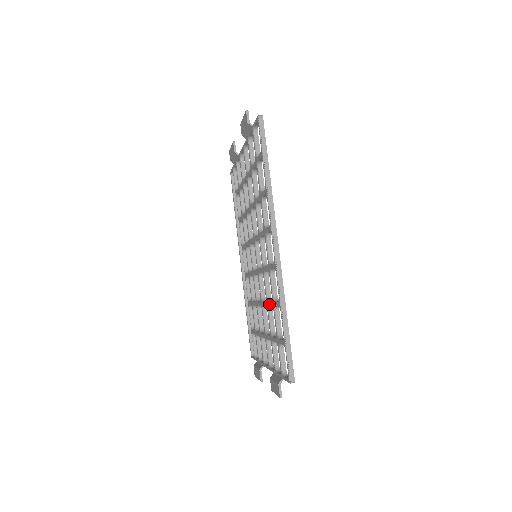
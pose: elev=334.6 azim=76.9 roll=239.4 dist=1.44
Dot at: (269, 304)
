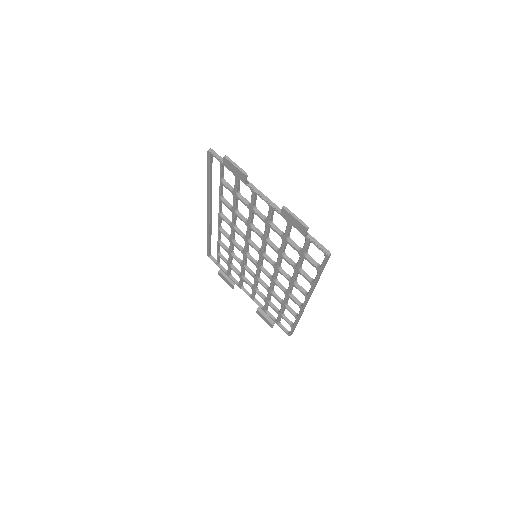
Dot at: (275, 298)
